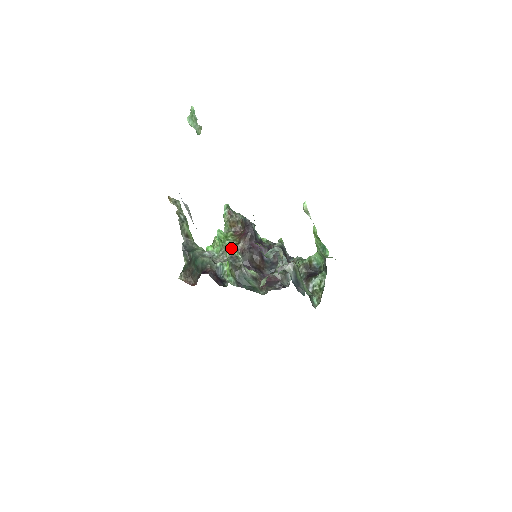
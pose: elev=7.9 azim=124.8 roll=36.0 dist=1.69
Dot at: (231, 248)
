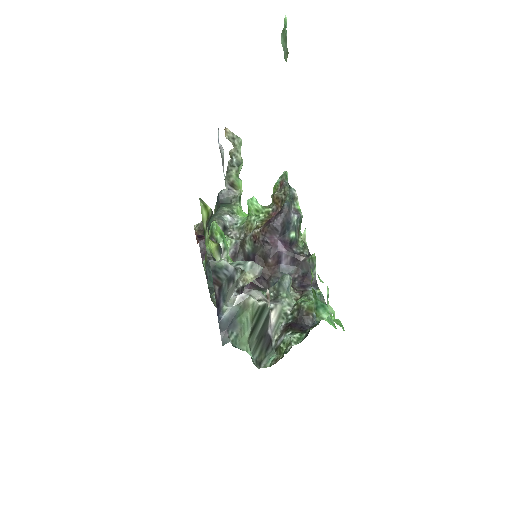
Dot at: (215, 229)
